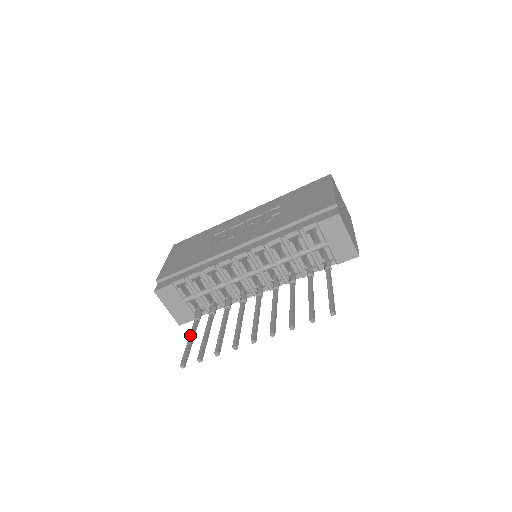
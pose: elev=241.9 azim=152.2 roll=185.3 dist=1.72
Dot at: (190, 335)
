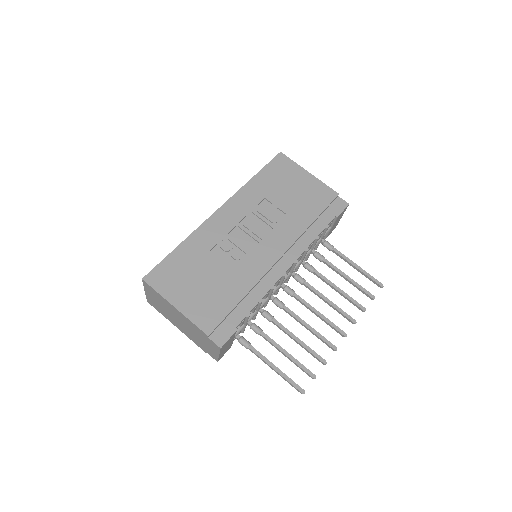
Dot at: (269, 364)
